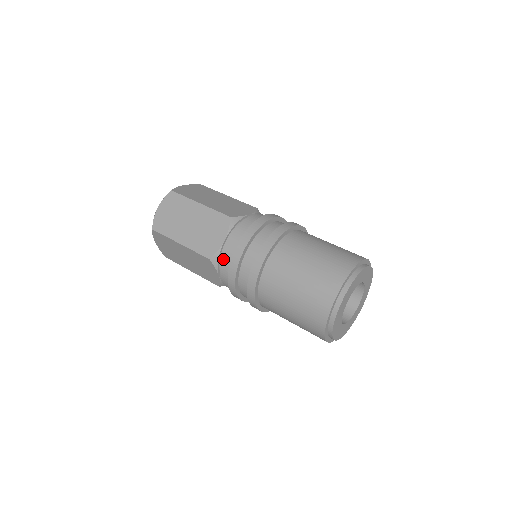
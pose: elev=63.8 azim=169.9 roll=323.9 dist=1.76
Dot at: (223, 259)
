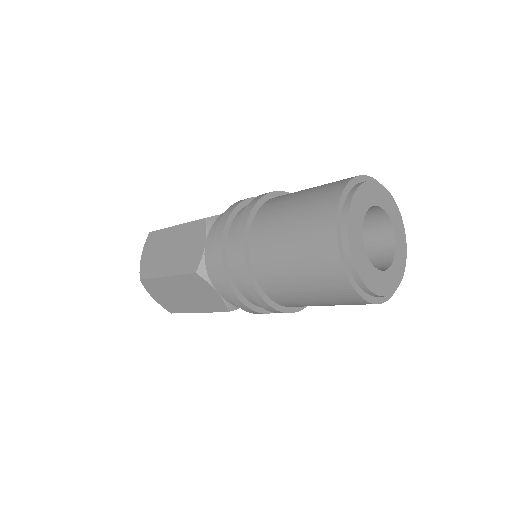
Dot at: (209, 264)
